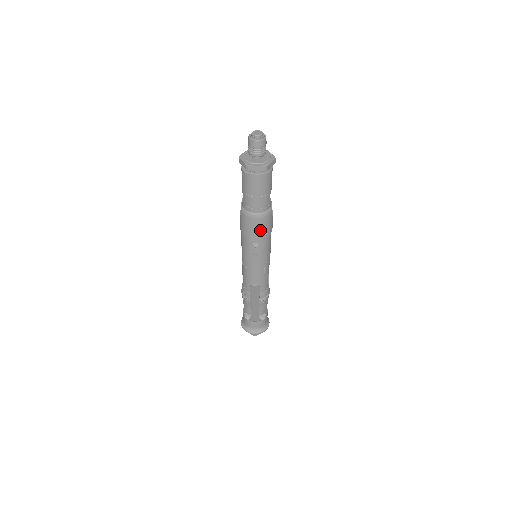
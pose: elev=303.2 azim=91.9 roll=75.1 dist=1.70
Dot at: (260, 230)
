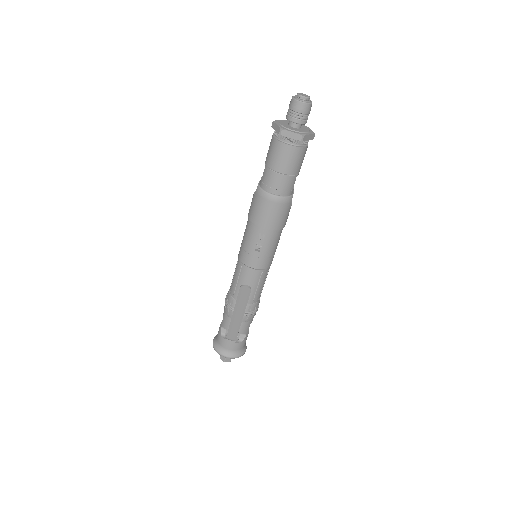
Dot at: (272, 218)
